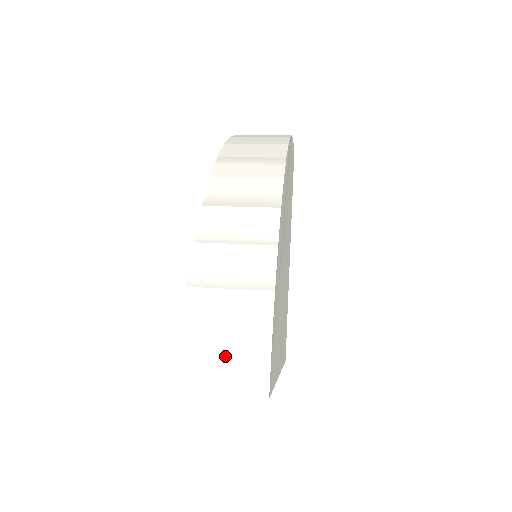
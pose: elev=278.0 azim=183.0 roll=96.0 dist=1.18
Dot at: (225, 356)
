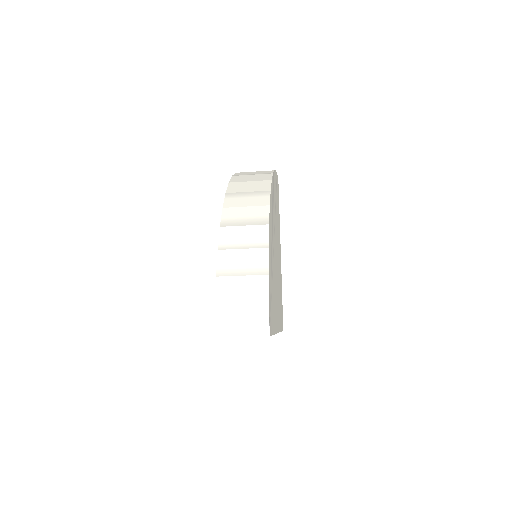
Dot at: (242, 315)
